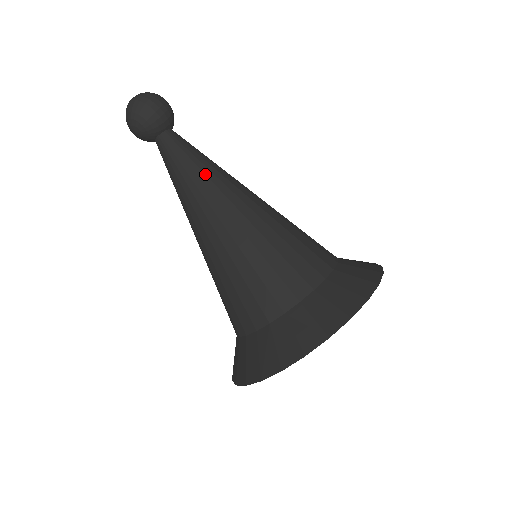
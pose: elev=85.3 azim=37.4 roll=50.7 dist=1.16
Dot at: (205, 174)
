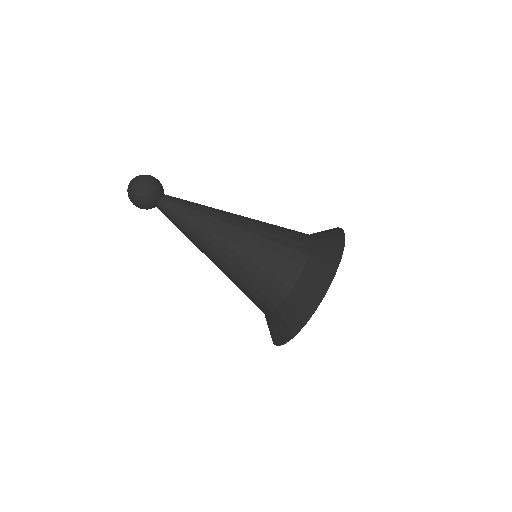
Dot at: (201, 217)
